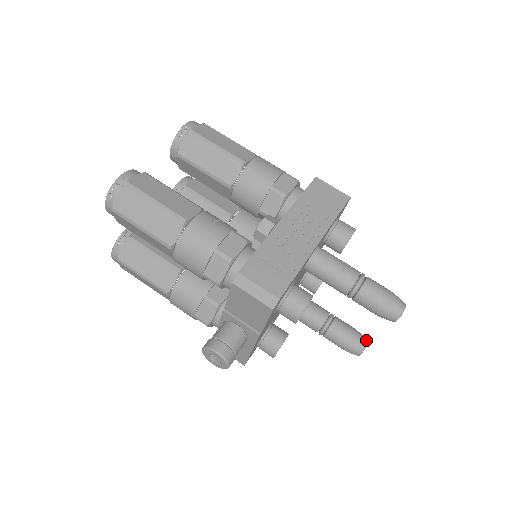
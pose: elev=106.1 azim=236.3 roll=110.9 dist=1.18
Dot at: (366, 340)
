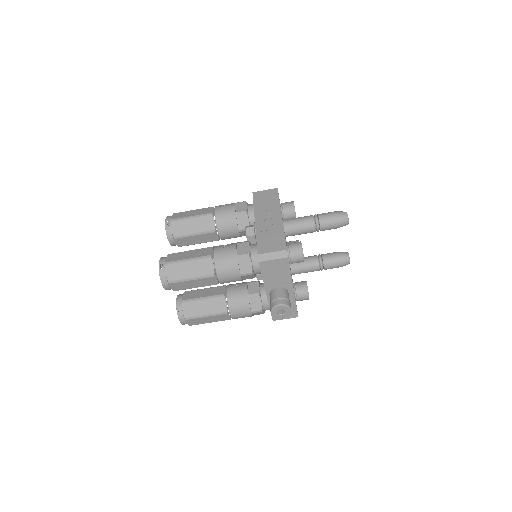
Dot at: (346, 252)
